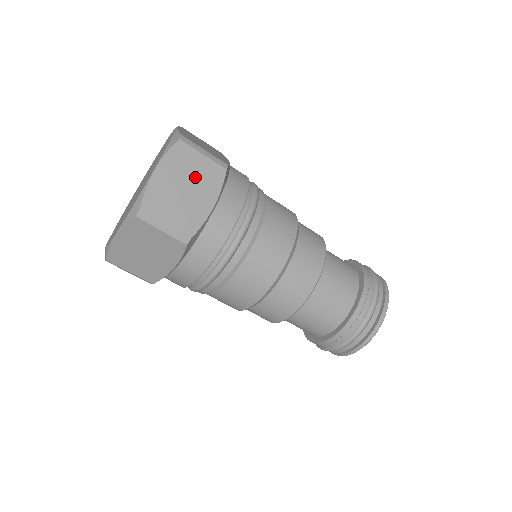
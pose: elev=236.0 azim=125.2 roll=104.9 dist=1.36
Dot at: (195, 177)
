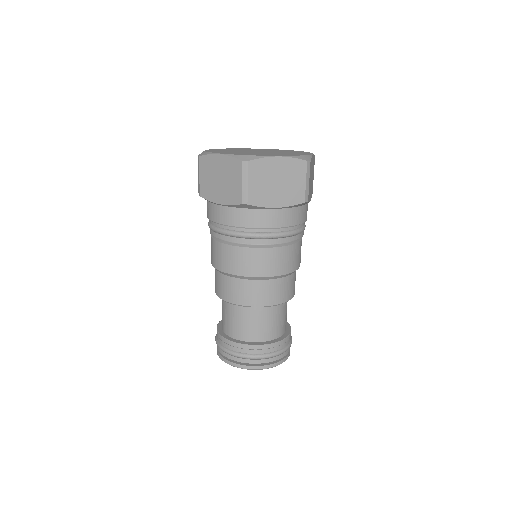
Dot at: (288, 185)
